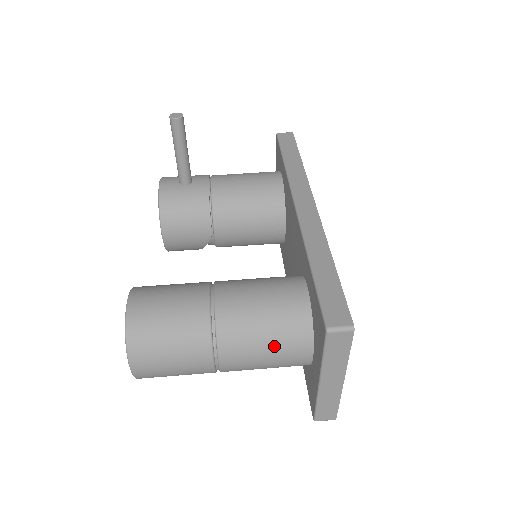
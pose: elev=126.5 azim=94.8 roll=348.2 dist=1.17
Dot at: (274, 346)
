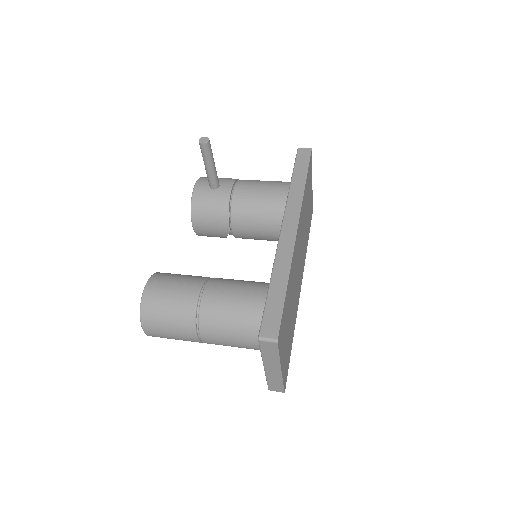
Dot at: (238, 336)
